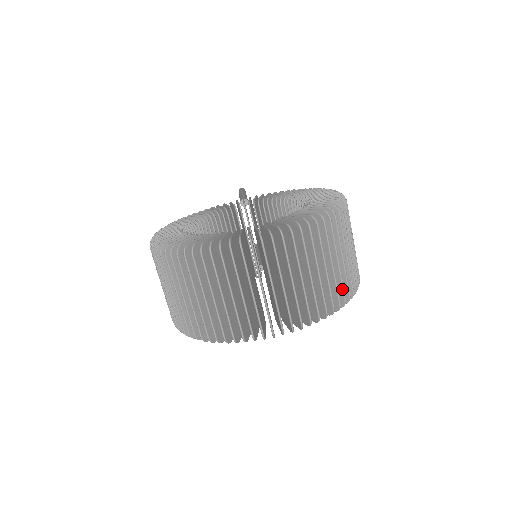
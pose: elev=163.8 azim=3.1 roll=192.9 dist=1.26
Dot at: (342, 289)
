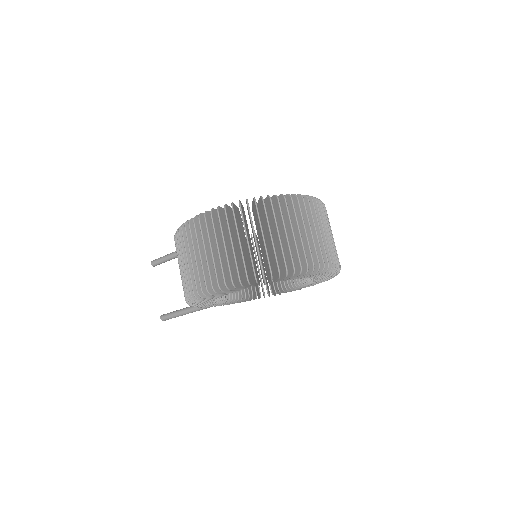
Dot at: occluded
